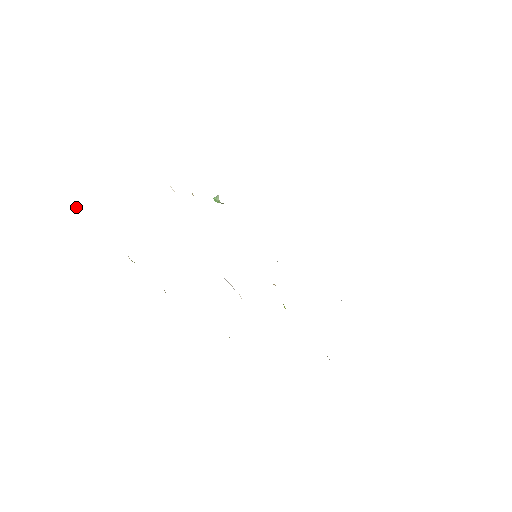
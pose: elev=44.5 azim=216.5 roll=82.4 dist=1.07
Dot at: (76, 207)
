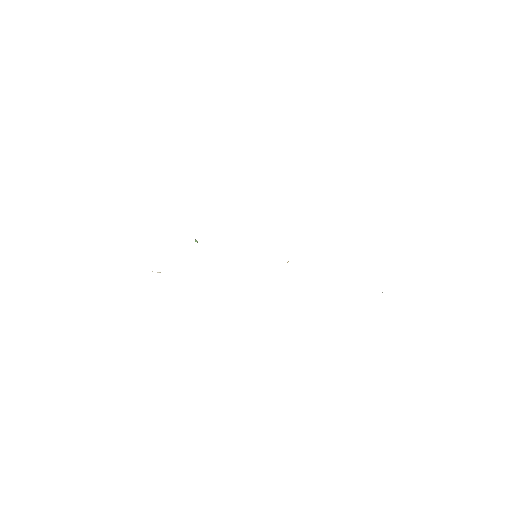
Dot at: occluded
